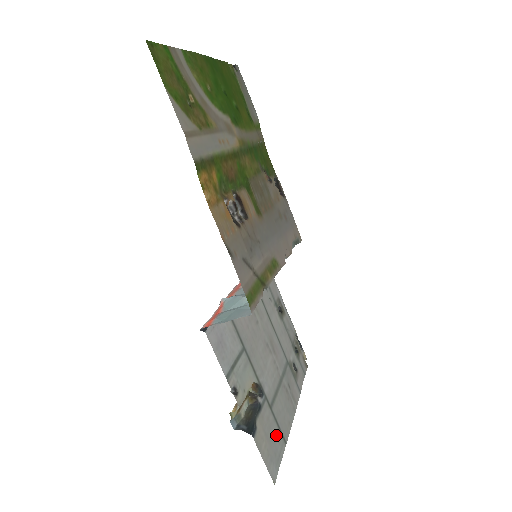
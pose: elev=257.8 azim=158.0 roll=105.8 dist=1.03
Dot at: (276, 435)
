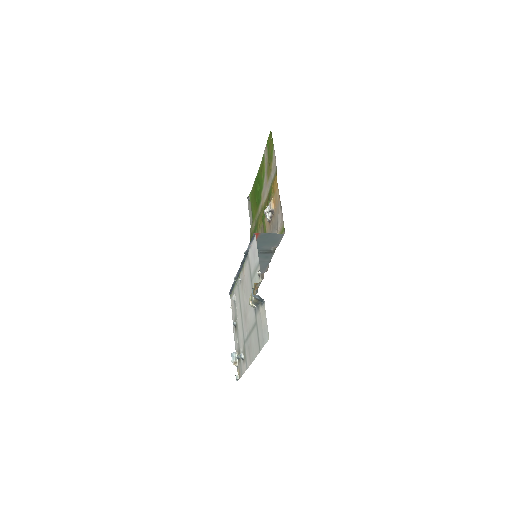
Dot at: (260, 335)
